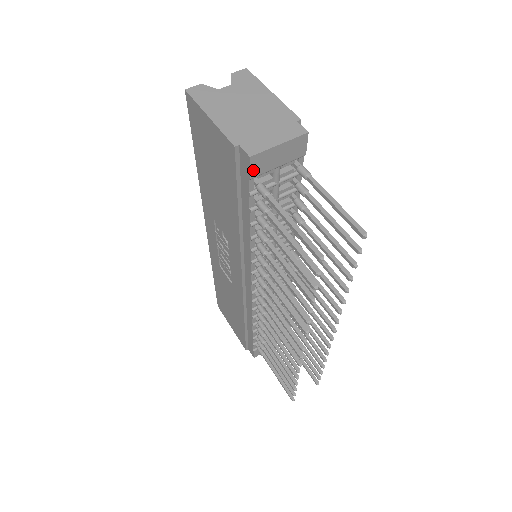
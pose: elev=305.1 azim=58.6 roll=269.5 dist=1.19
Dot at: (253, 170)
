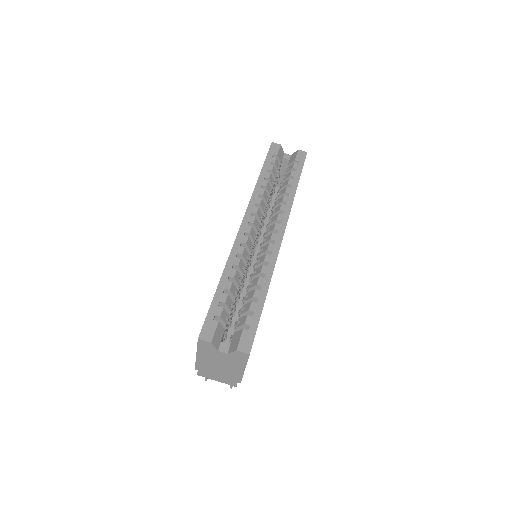
Dot at: occluded
